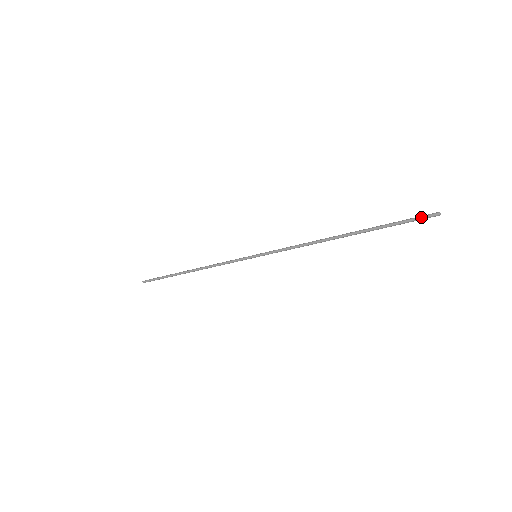
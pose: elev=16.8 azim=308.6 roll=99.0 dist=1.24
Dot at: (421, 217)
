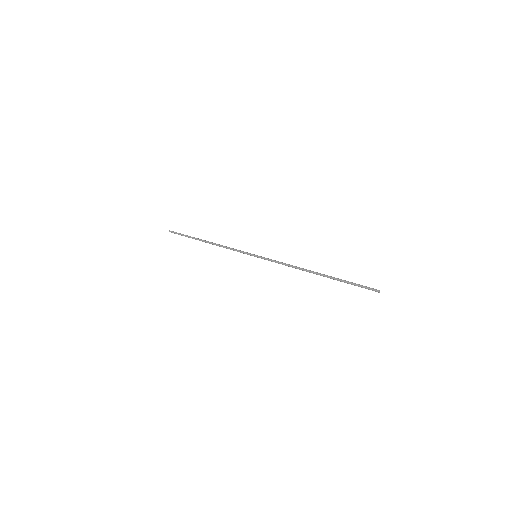
Dot at: (368, 288)
